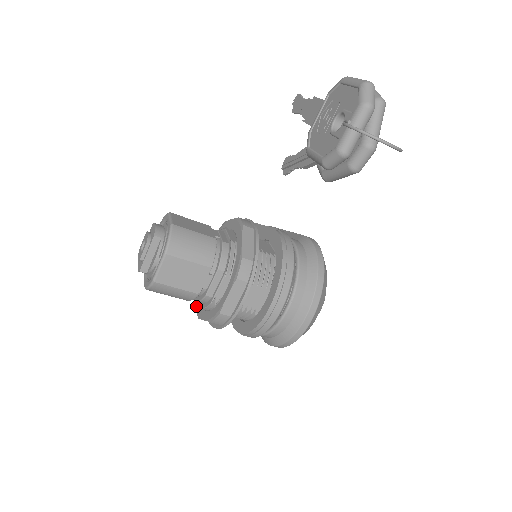
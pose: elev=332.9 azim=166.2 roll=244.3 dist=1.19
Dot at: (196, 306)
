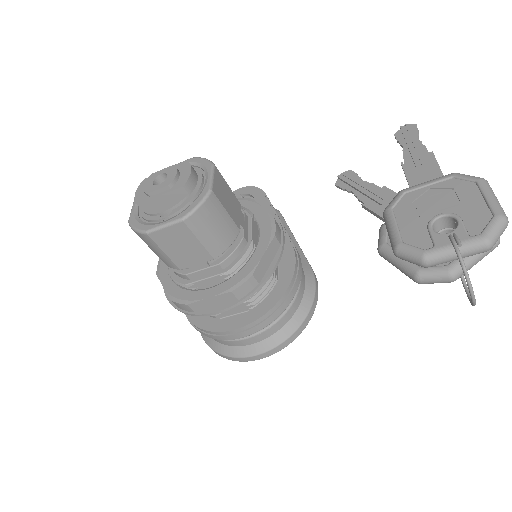
Dot at: occluded
